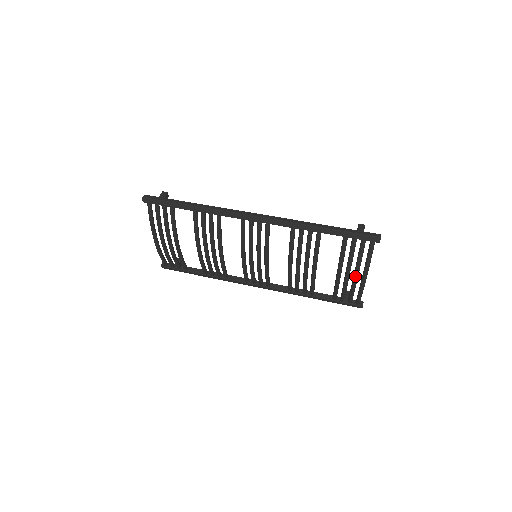
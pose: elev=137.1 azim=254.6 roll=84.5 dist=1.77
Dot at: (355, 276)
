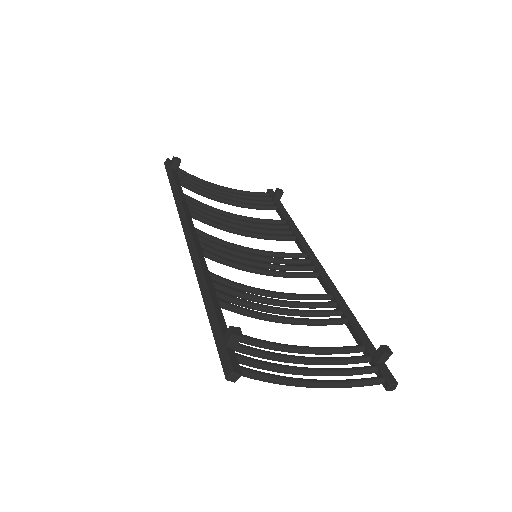
Dot at: (295, 372)
